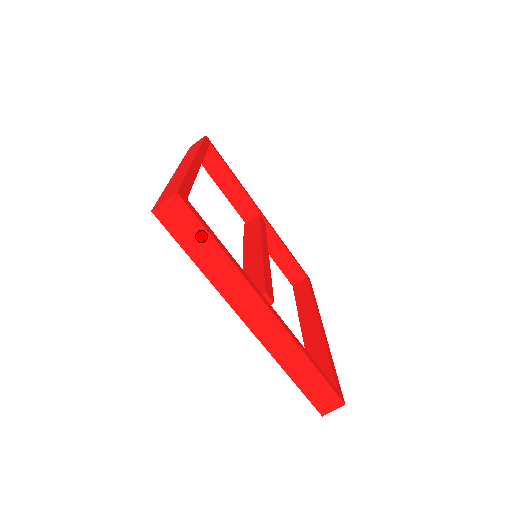
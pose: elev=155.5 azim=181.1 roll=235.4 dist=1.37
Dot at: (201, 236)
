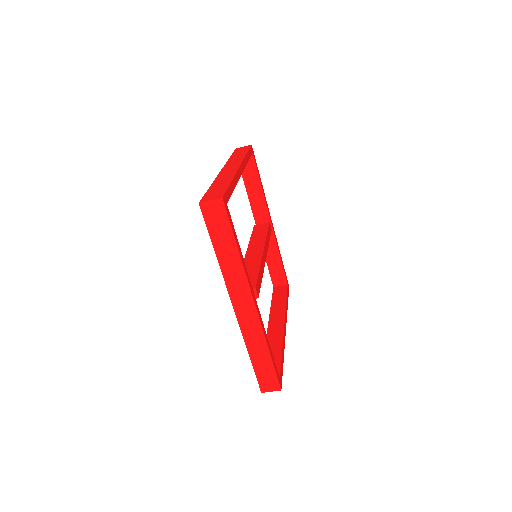
Dot at: (227, 233)
